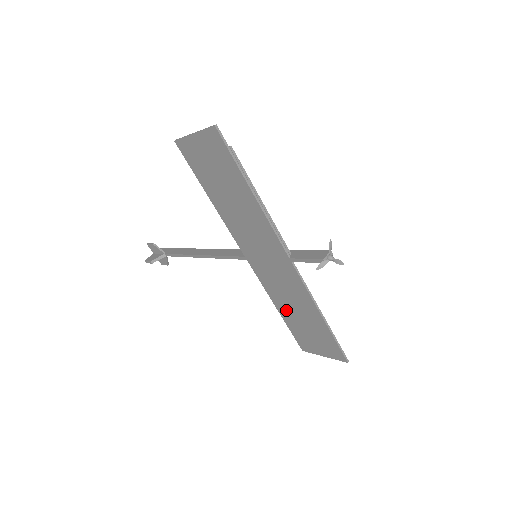
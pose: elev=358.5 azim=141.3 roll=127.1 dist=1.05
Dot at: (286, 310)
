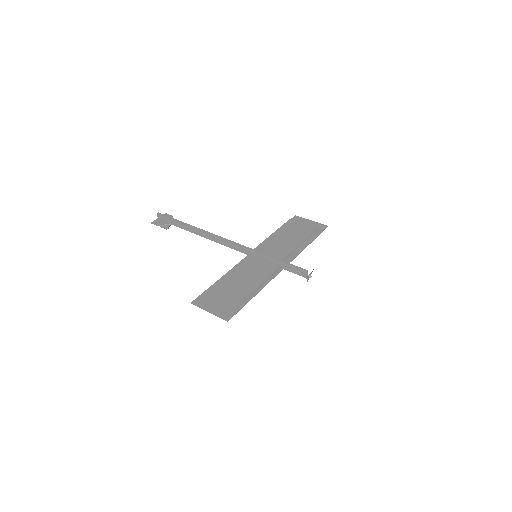
Dot at: occluded
